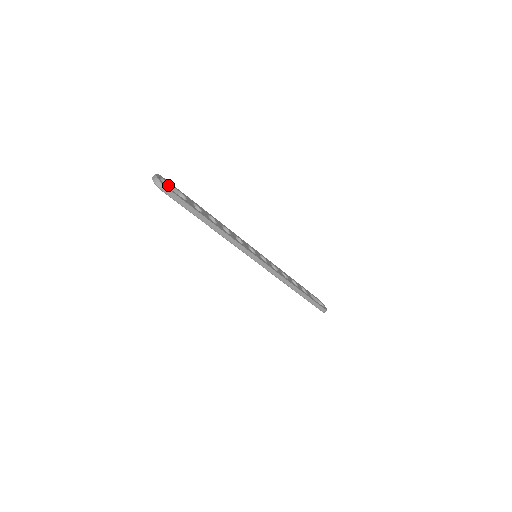
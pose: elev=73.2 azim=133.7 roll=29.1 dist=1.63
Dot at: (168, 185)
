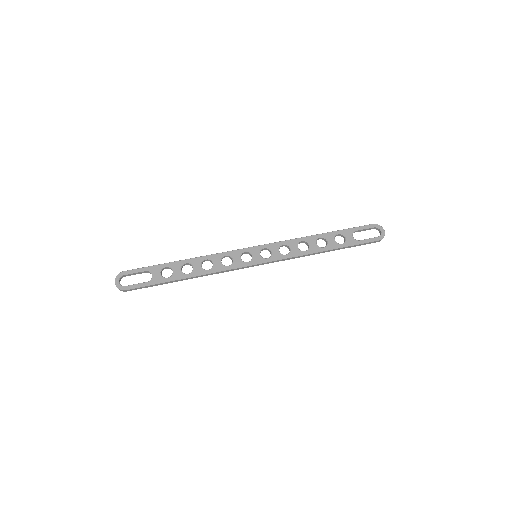
Dot at: (132, 274)
